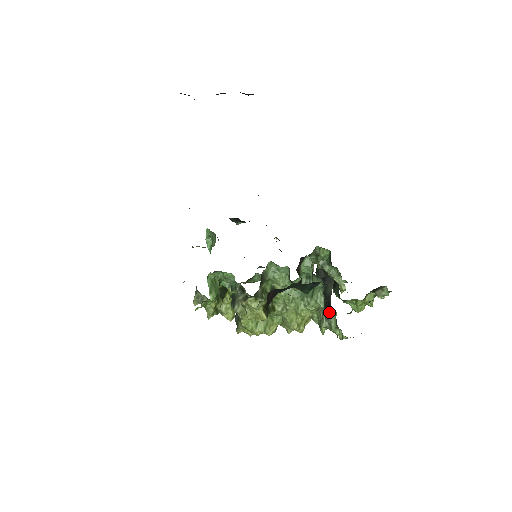
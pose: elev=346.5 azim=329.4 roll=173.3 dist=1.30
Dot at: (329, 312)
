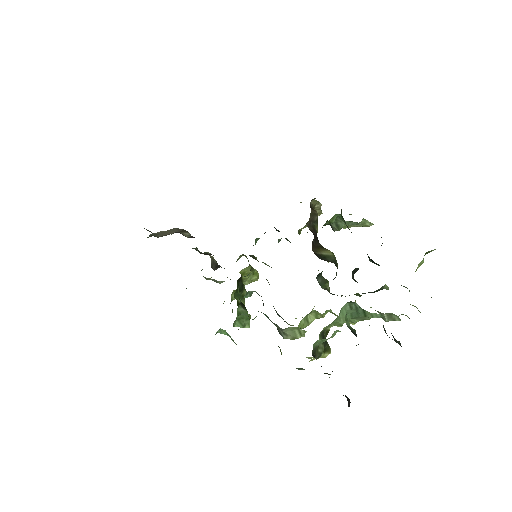
Dot at: (401, 346)
